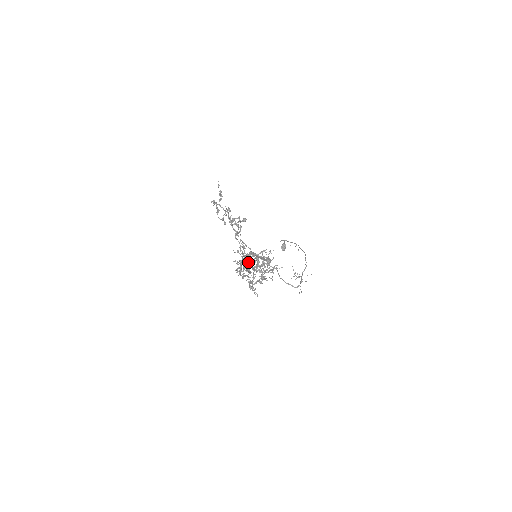
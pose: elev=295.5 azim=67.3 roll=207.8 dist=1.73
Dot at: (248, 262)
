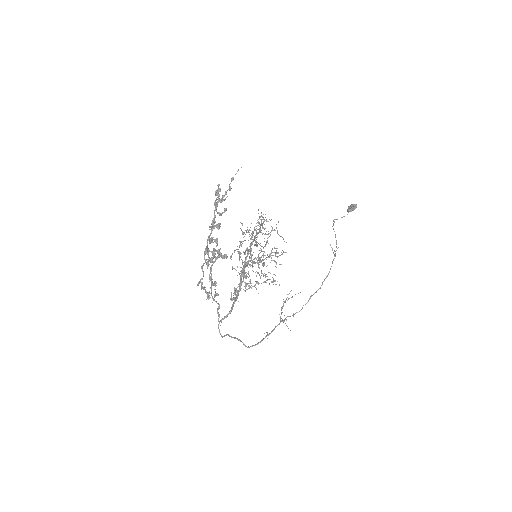
Dot at: (249, 249)
